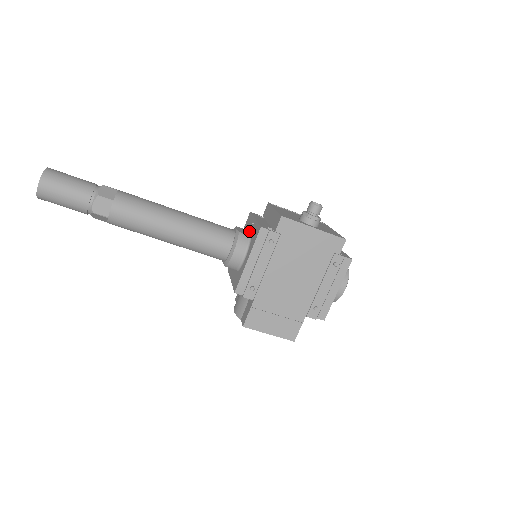
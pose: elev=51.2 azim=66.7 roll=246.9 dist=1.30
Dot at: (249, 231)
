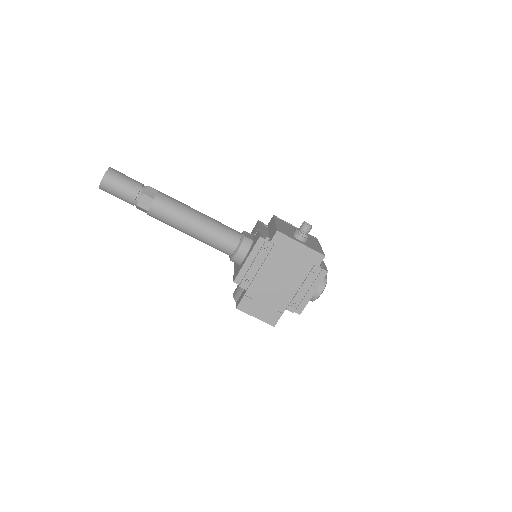
Dot at: (253, 236)
